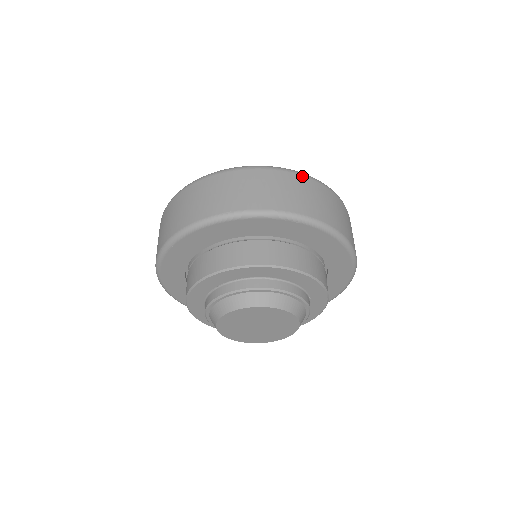
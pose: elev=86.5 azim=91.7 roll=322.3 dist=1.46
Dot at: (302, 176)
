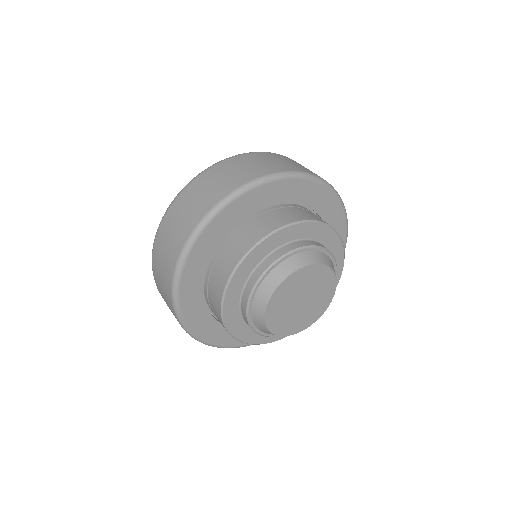
Dot at: (268, 153)
